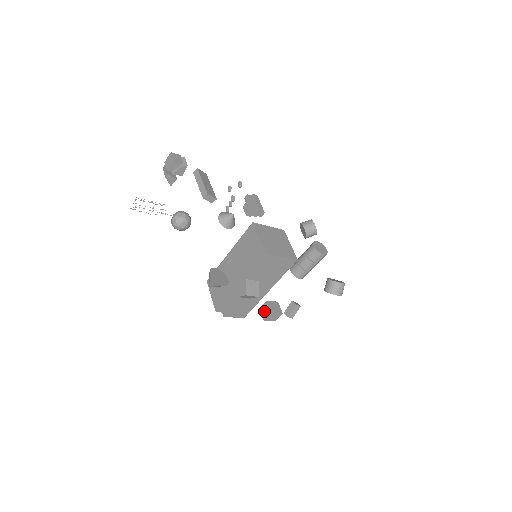
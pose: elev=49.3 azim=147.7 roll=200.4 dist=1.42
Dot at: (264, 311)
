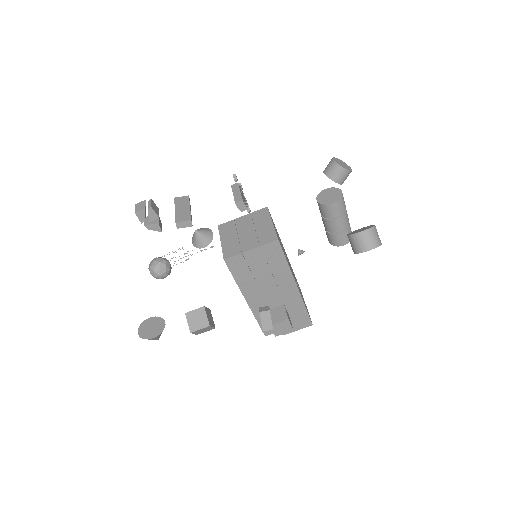
Dot at: occluded
